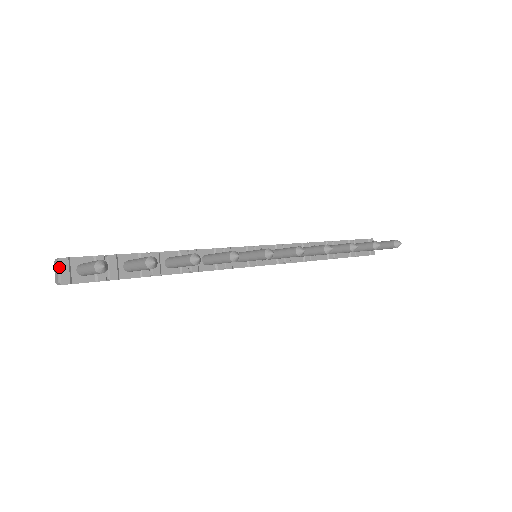
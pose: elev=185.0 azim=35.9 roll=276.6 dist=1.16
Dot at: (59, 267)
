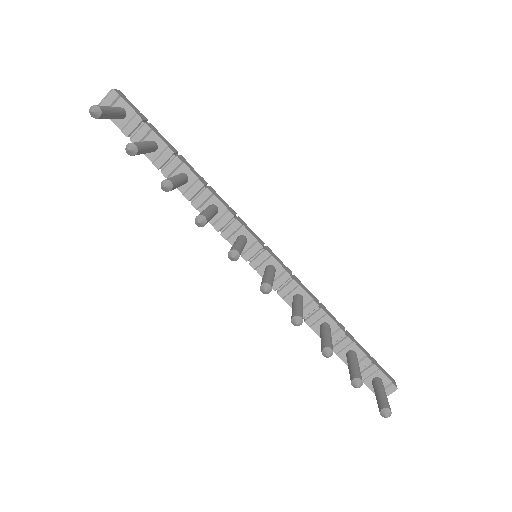
Dot at: (108, 94)
